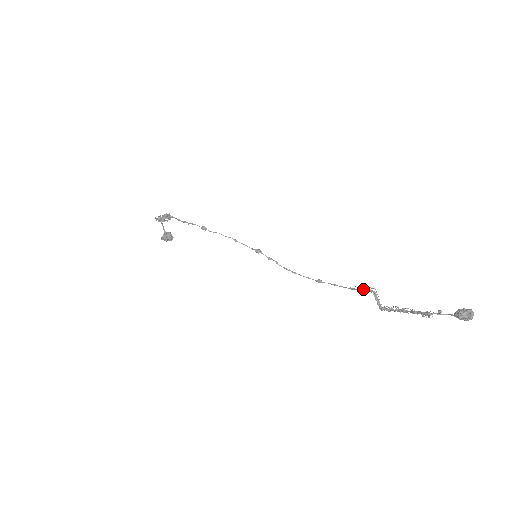
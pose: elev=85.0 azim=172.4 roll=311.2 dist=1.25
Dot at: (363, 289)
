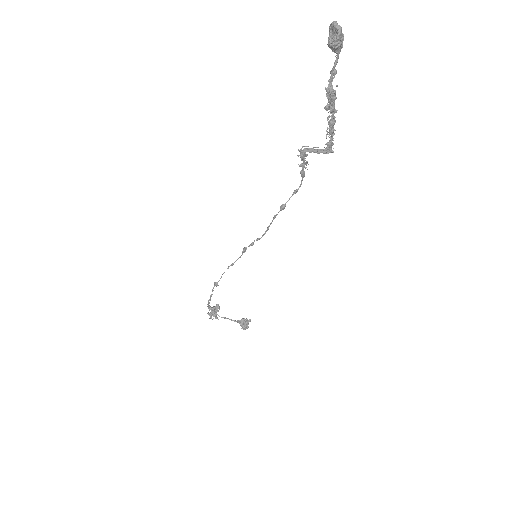
Dot at: occluded
